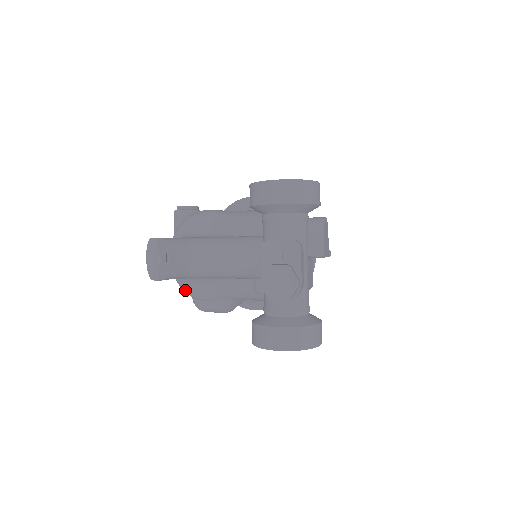
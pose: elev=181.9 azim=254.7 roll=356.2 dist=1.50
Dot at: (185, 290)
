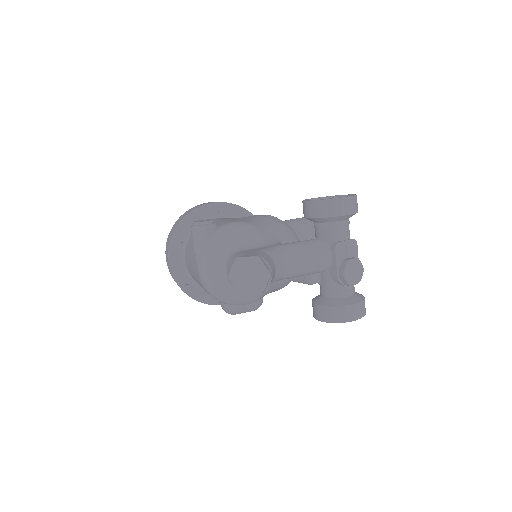
Dot at: (229, 299)
